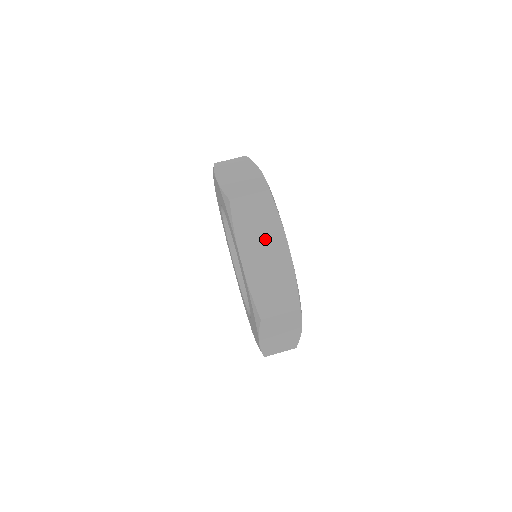
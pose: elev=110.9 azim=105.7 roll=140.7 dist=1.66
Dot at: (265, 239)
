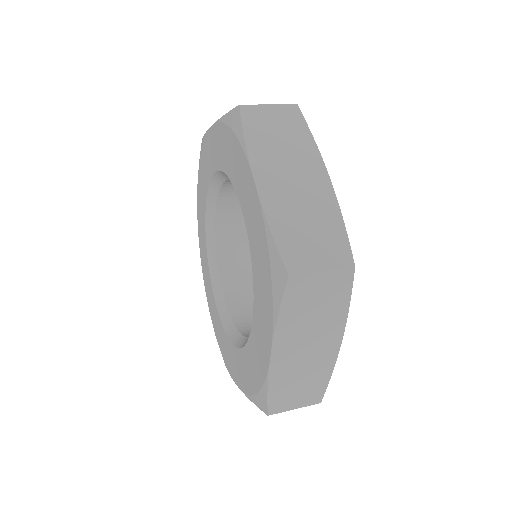
Dot at: (292, 160)
